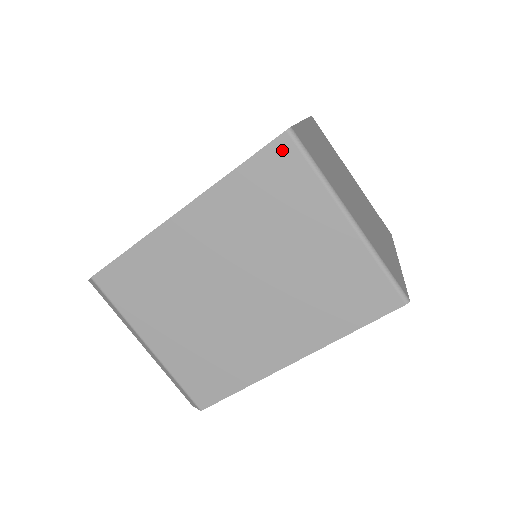
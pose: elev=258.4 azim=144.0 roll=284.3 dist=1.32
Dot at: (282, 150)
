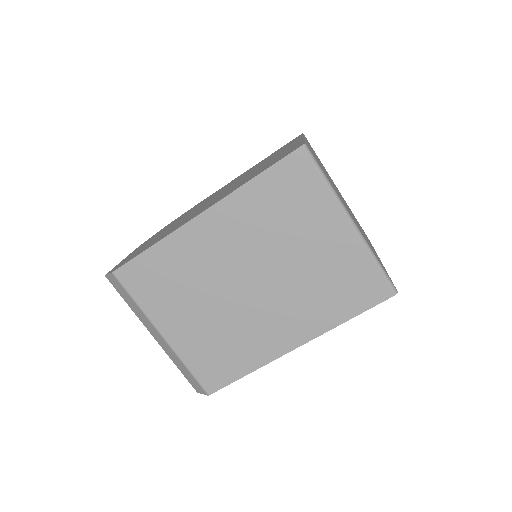
Dot at: (297, 162)
